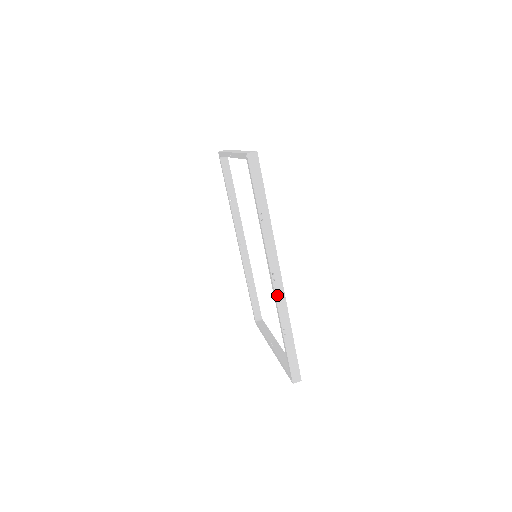
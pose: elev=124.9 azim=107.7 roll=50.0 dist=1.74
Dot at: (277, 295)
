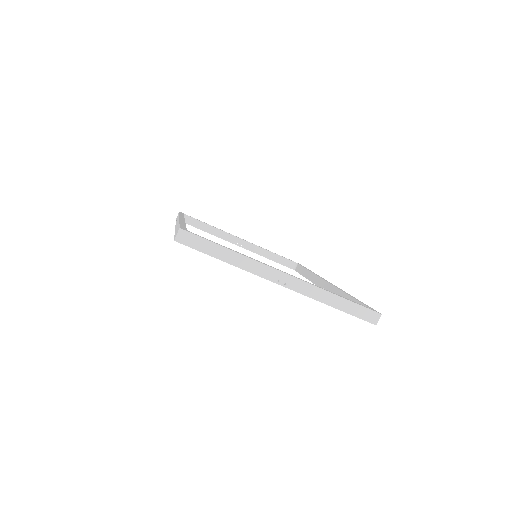
Dot at: occluded
